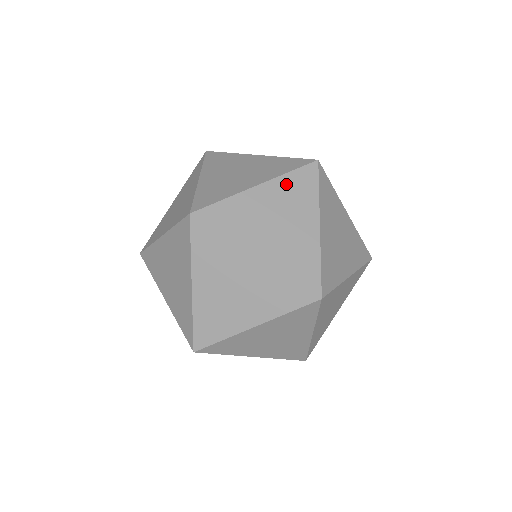
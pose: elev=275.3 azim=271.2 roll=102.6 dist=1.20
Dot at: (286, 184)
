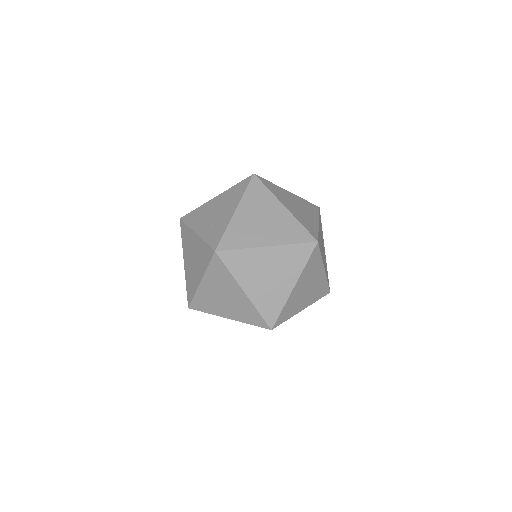
Dot at: (249, 198)
